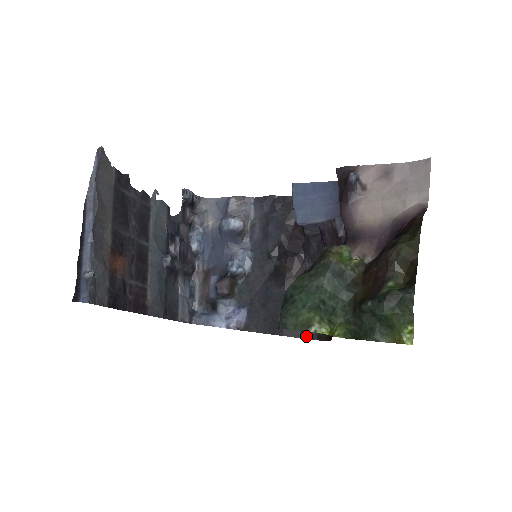
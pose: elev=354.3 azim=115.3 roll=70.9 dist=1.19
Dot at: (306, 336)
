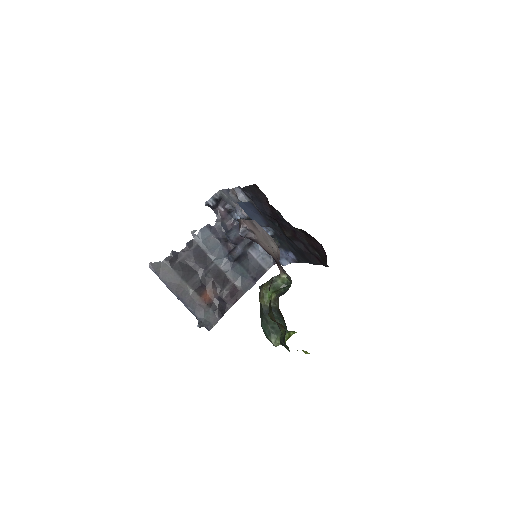
Dot at: (324, 265)
